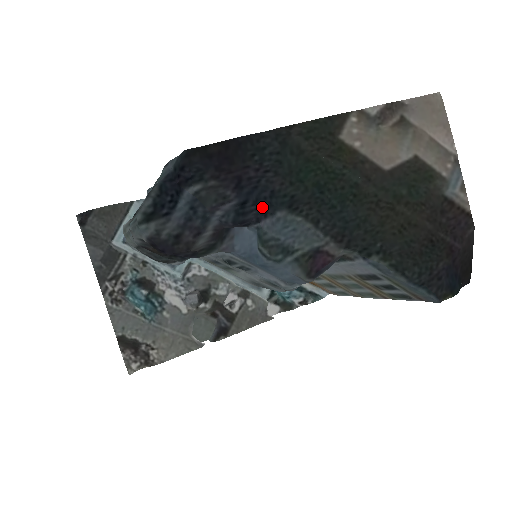
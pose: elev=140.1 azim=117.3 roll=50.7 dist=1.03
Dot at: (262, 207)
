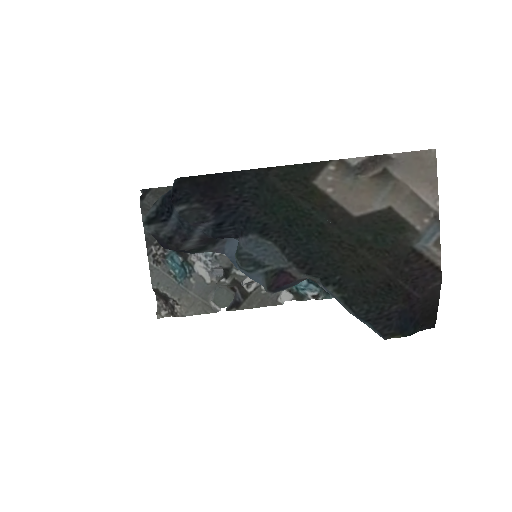
Dot at: (239, 228)
